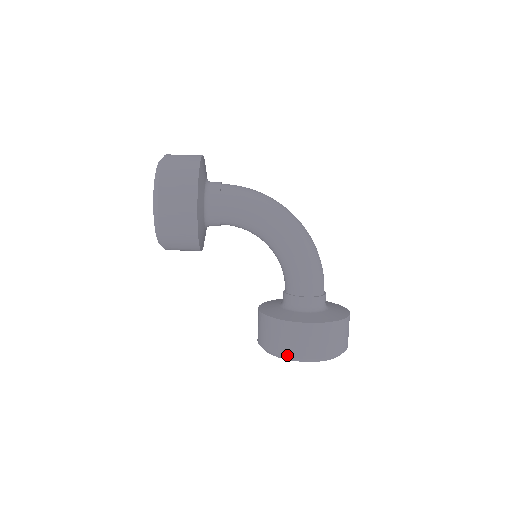
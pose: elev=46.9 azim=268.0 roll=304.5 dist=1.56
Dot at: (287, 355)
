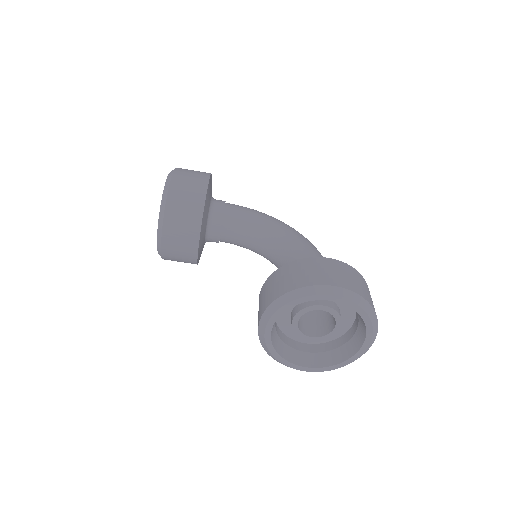
Dot at: (306, 285)
